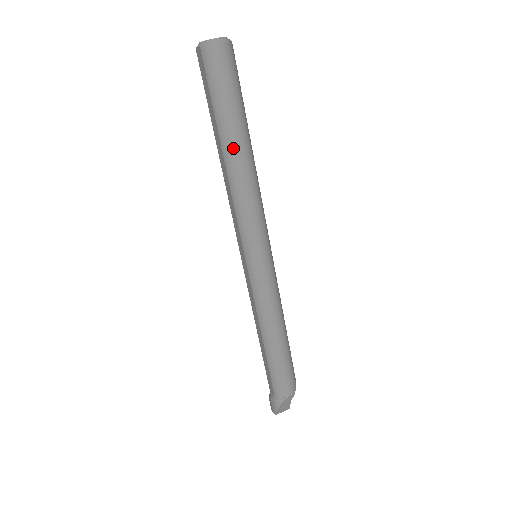
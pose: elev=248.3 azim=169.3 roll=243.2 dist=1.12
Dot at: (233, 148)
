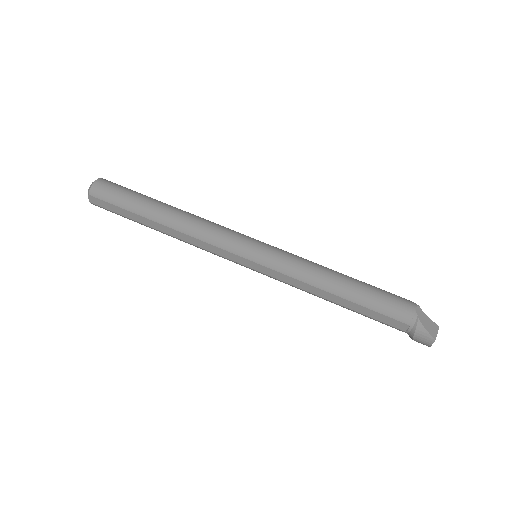
Dot at: (160, 213)
